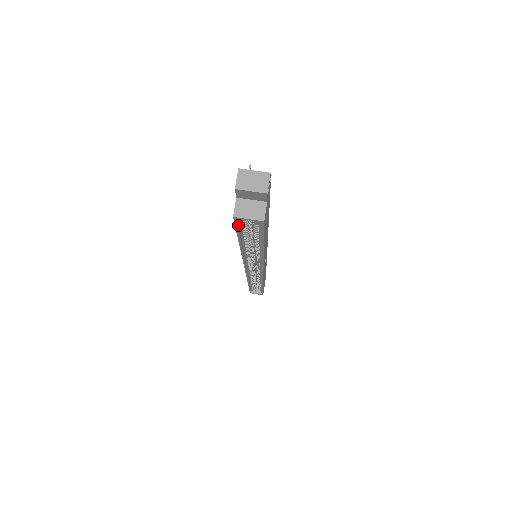
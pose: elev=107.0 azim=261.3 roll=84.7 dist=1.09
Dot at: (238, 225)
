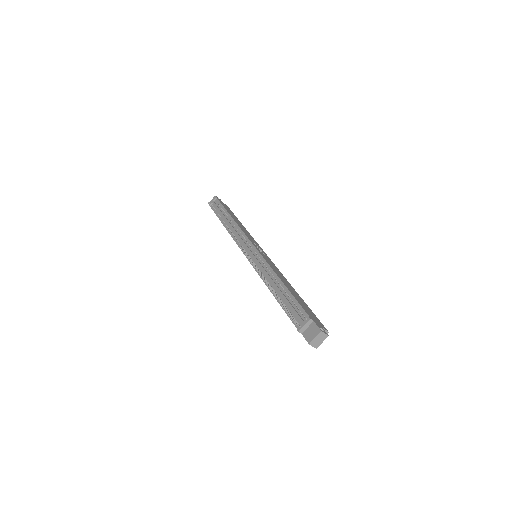
Dot at: occluded
